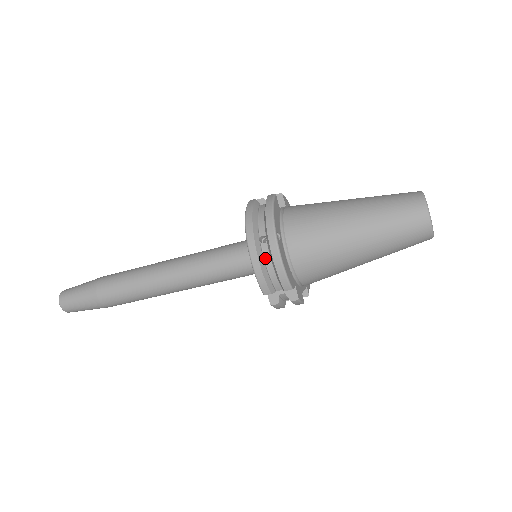
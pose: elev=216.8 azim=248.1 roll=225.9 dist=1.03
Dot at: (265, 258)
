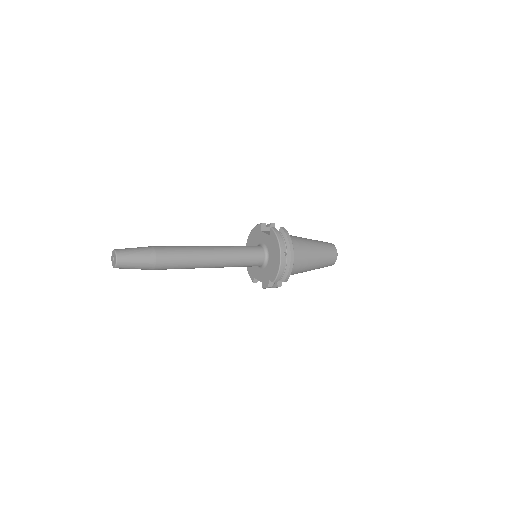
Dot at: (284, 264)
